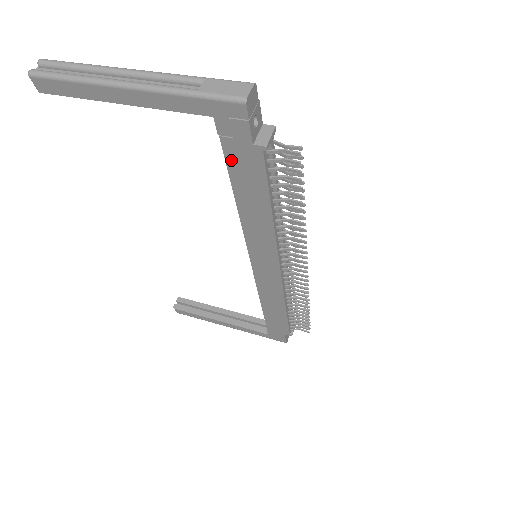
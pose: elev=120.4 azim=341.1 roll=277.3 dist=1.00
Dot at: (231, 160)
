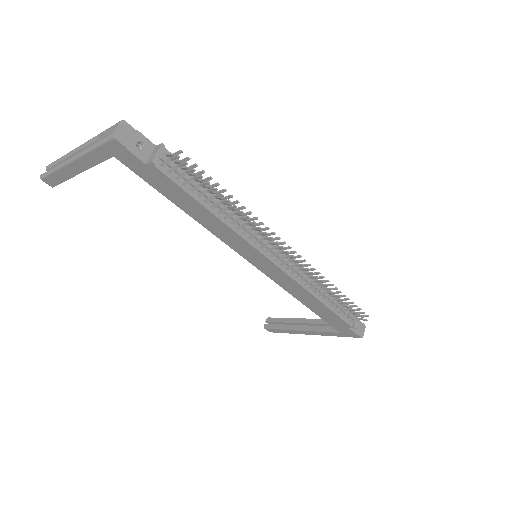
Dot at: (151, 182)
